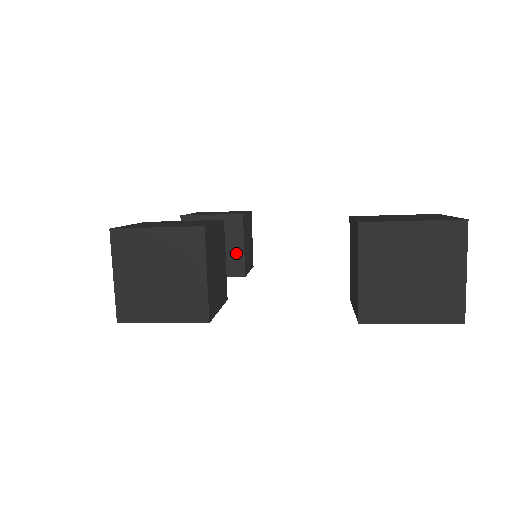
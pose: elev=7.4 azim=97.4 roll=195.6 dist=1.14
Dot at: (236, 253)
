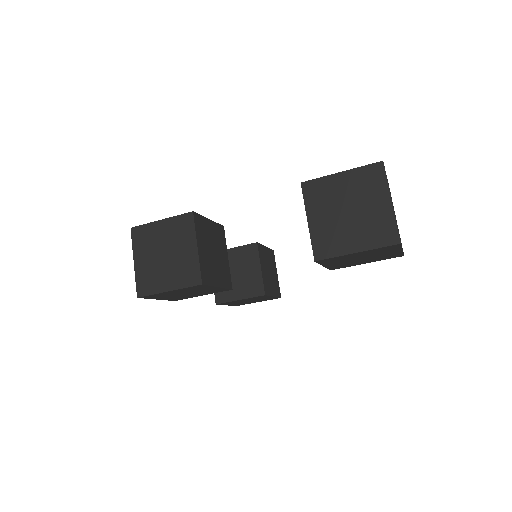
Dot at: (255, 276)
